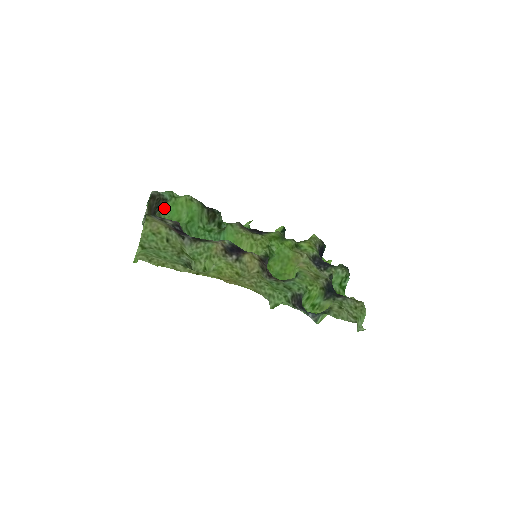
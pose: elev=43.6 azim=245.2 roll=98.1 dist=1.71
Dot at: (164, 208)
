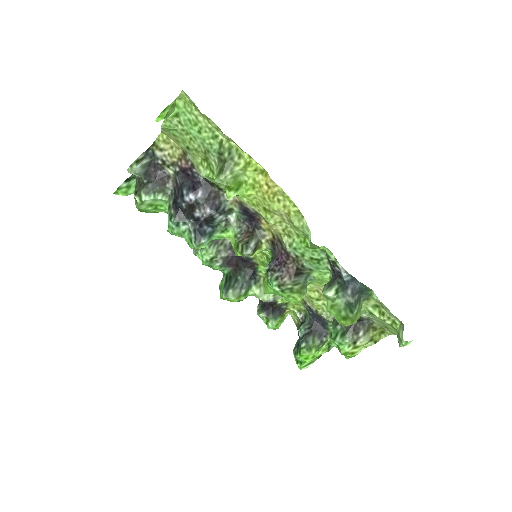
Dot at: occluded
